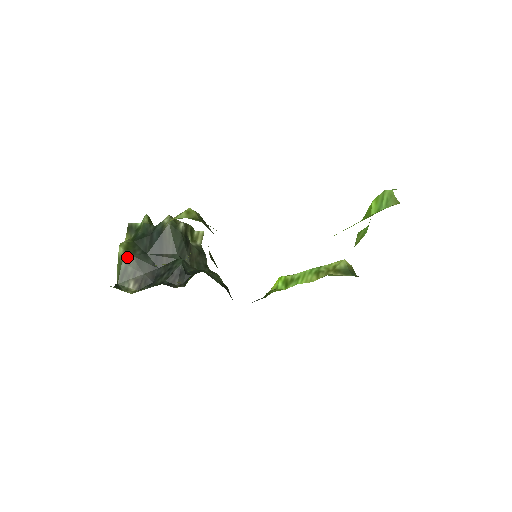
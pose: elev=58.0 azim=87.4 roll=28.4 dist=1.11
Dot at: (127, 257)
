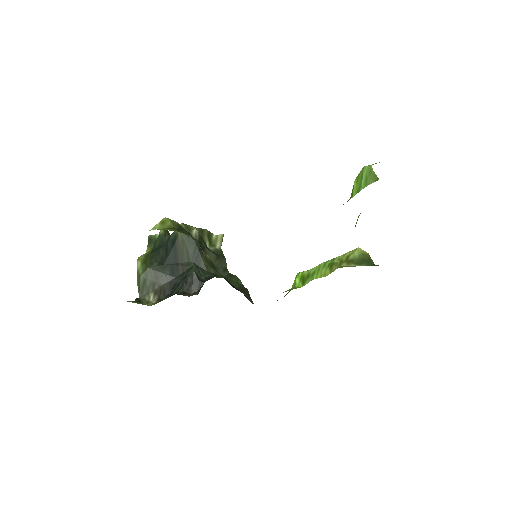
Dot at: (144, 270)
